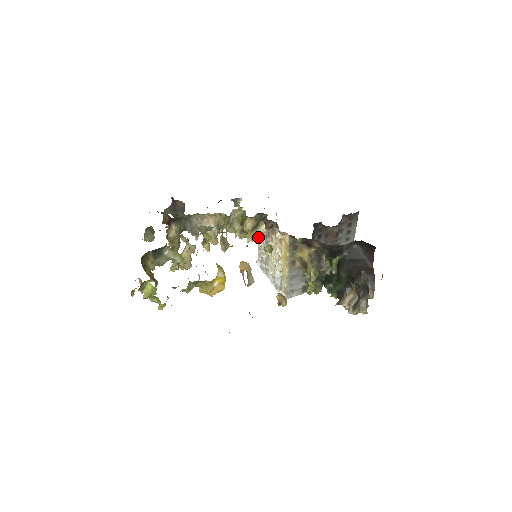
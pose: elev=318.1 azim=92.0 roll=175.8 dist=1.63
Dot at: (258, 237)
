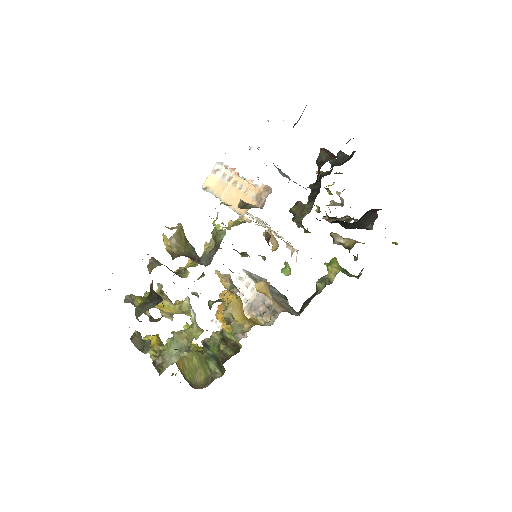
Dot at: occluded
